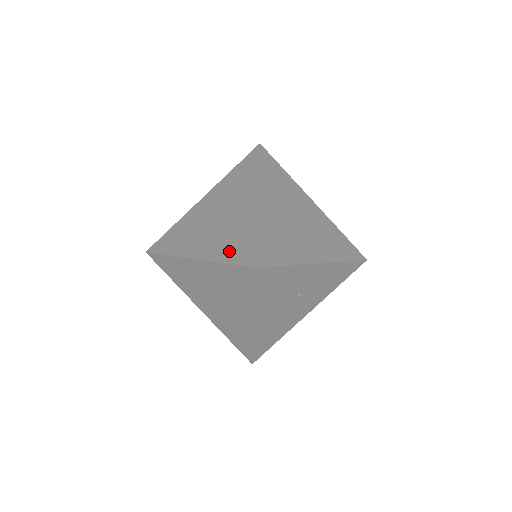
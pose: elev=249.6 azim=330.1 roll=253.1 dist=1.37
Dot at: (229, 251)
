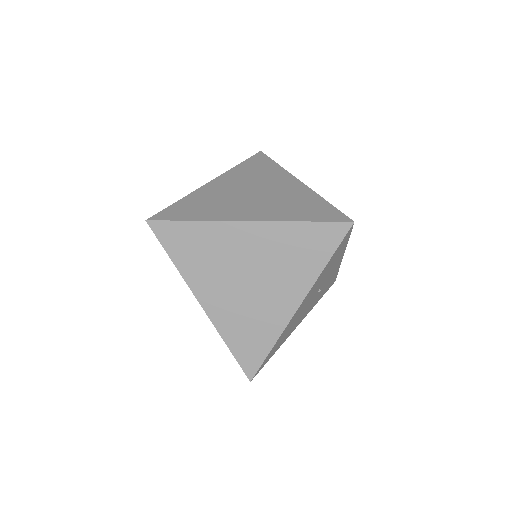
Dot at: (305, 213)
